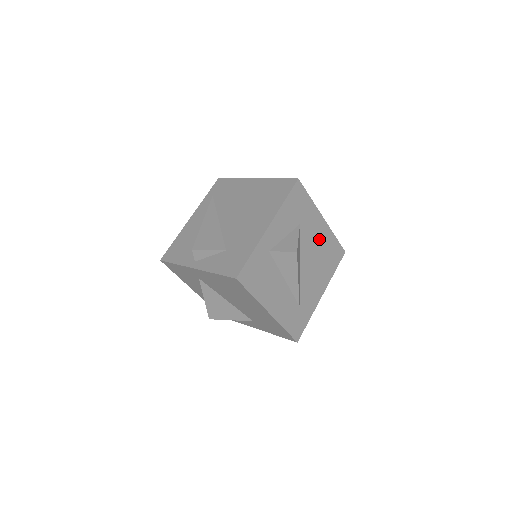
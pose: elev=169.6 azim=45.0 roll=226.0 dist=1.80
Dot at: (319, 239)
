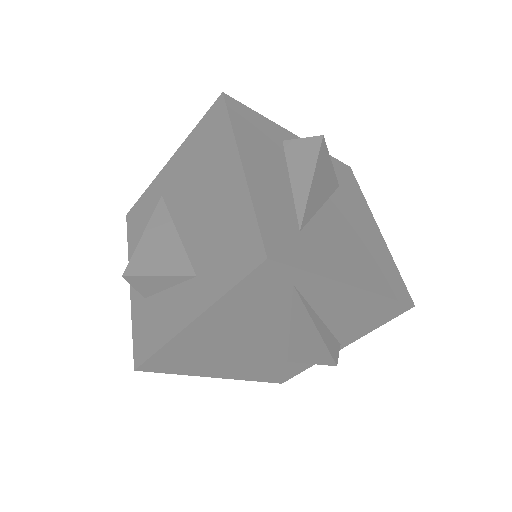
Dot at: (366, 232)
